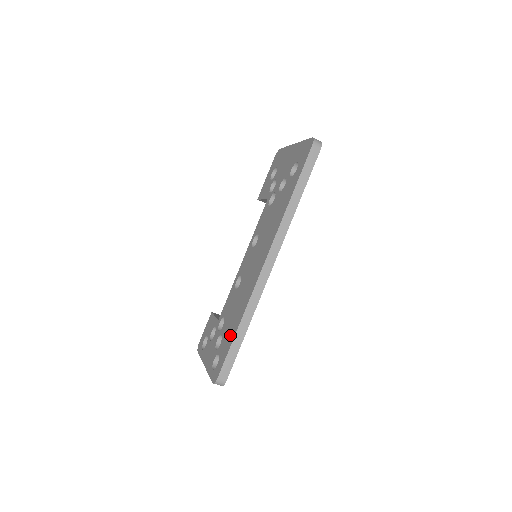
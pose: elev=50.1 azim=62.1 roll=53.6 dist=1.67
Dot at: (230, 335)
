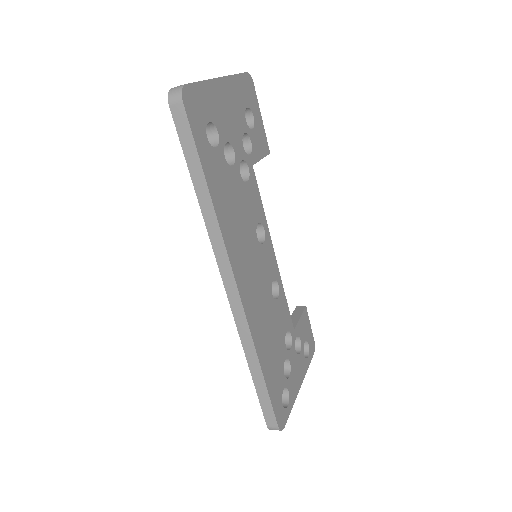
Dot at: occluded
